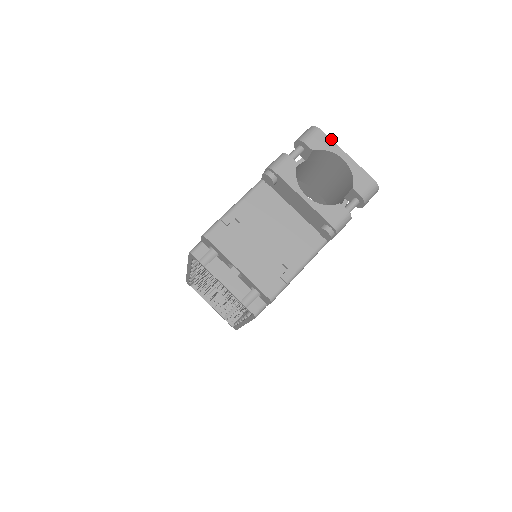
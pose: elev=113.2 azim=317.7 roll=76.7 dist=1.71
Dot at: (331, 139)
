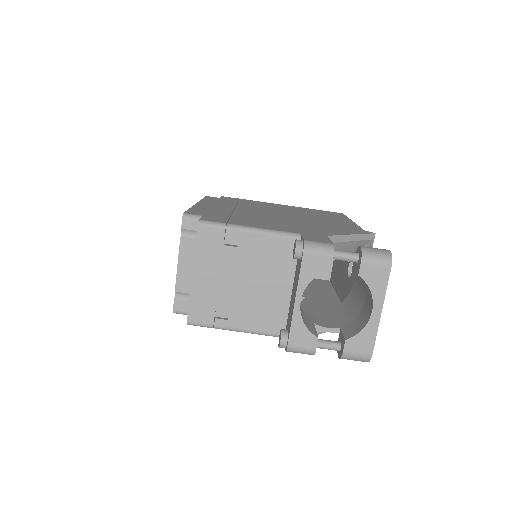
Dot at: occluded
